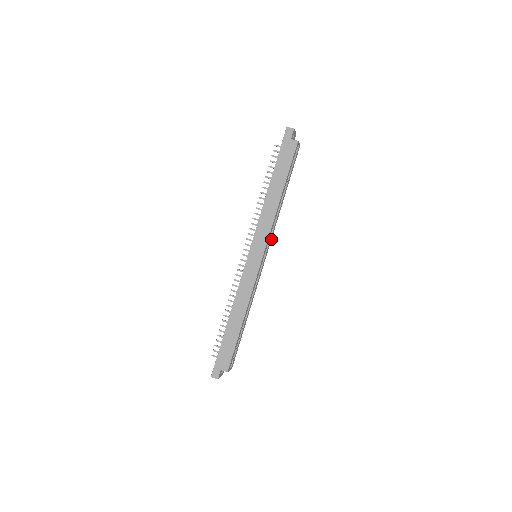
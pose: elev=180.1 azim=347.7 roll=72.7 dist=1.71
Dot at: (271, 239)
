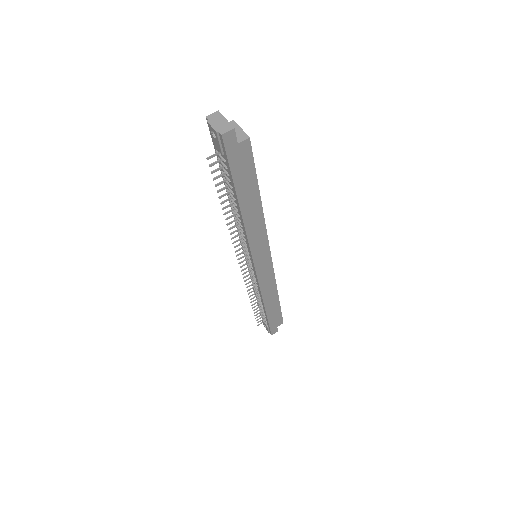
Dot at: occluded
